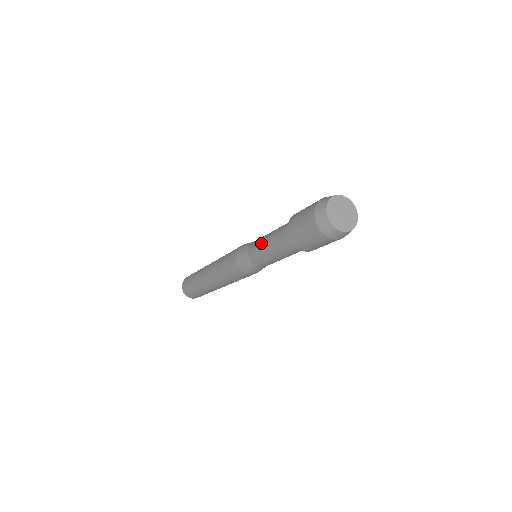
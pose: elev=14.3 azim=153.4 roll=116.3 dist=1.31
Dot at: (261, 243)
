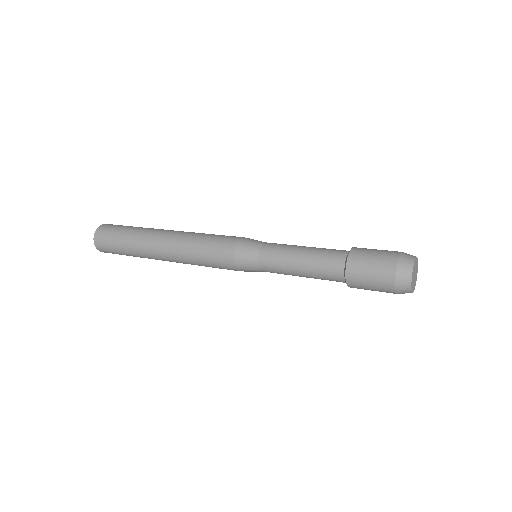
Dot at: (289, 274)
